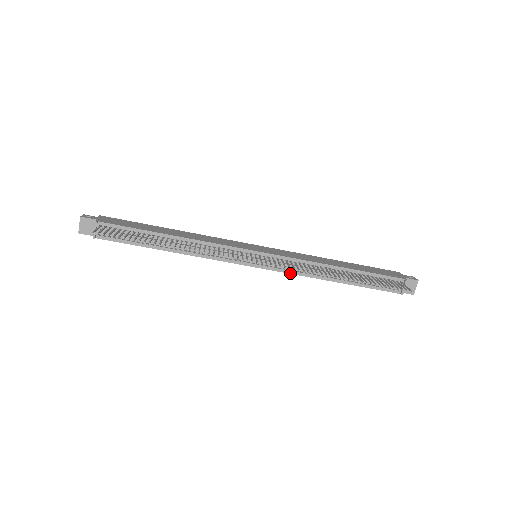
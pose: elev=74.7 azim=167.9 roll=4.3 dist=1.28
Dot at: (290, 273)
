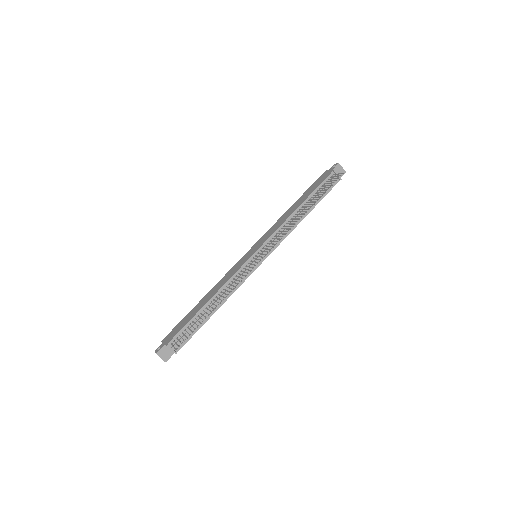
Dot at: occluded
